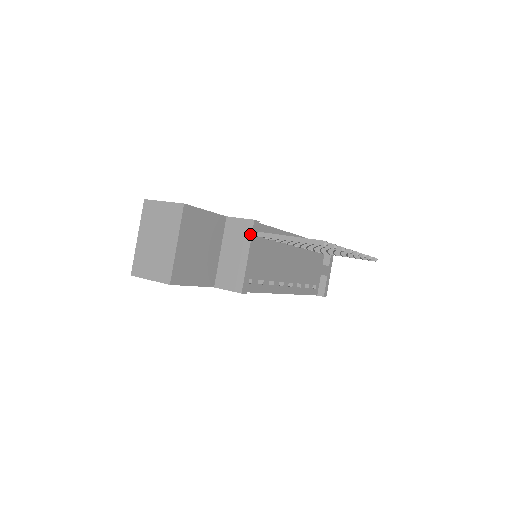
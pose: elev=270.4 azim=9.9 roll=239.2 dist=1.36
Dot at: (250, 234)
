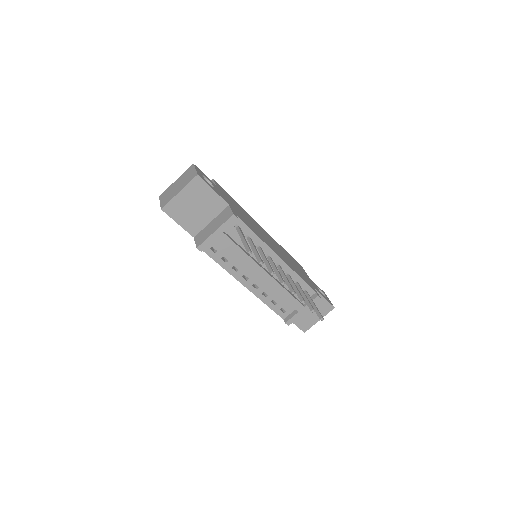
Dot at: (226, 220)
